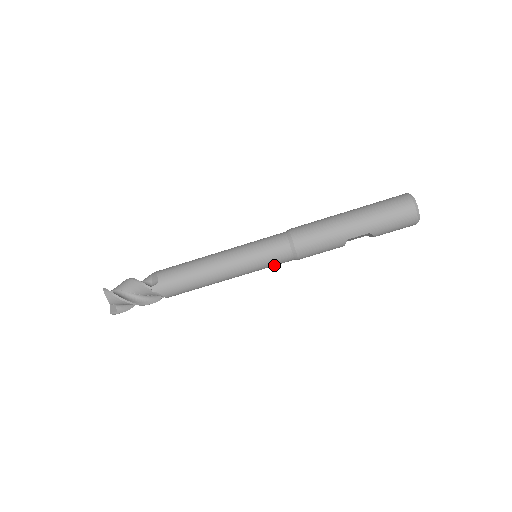
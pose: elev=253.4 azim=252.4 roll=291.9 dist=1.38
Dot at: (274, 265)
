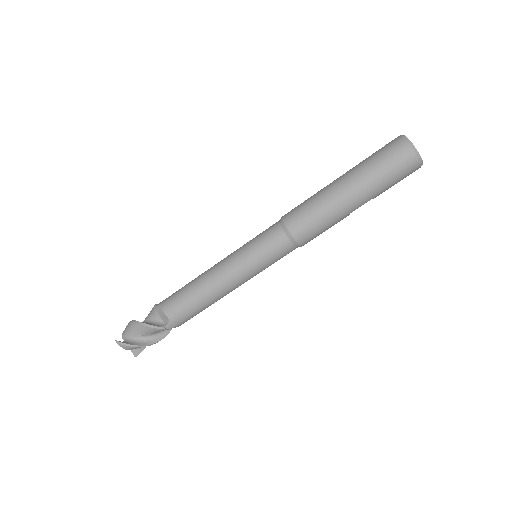
Dot at: occluded
